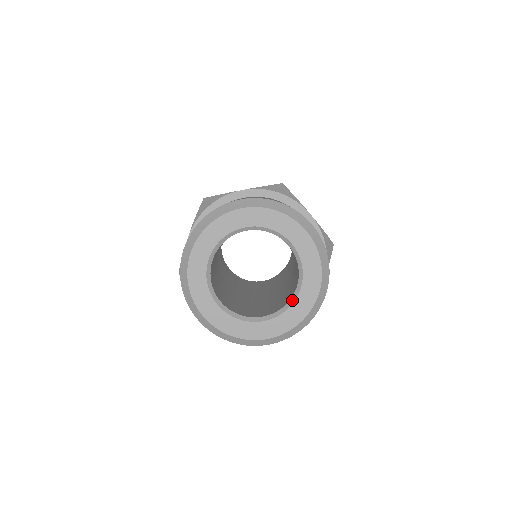
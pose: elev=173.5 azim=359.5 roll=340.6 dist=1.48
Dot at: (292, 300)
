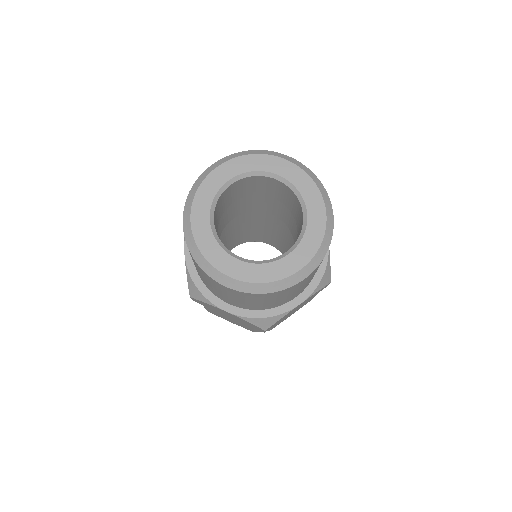
Dot at: (304, 224)
